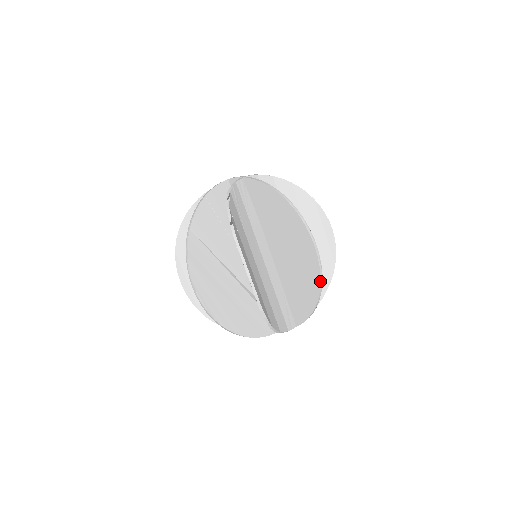
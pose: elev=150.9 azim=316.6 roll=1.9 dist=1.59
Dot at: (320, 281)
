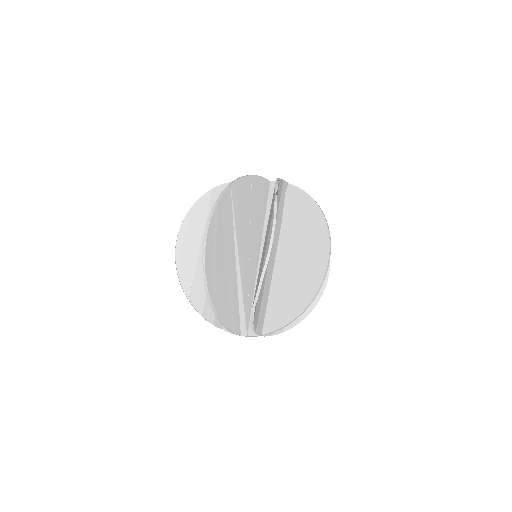
Dot at: (317, 292)
